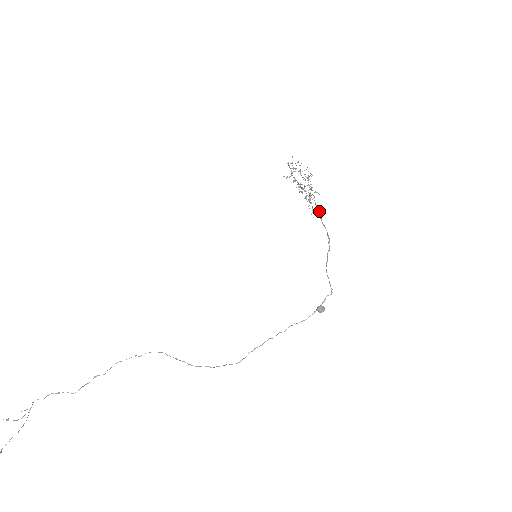
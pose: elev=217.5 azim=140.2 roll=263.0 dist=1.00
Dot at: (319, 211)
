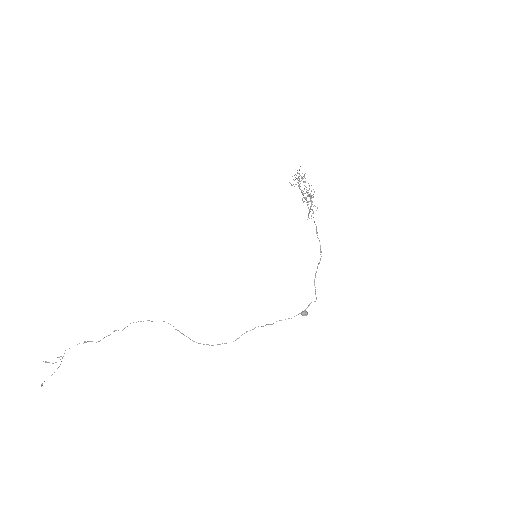
Dot at: (316, 226)
